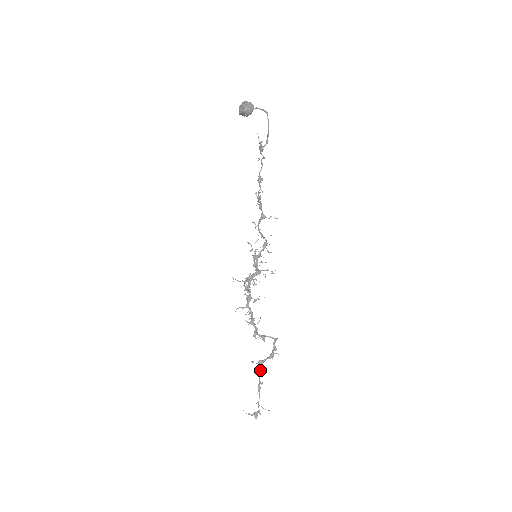
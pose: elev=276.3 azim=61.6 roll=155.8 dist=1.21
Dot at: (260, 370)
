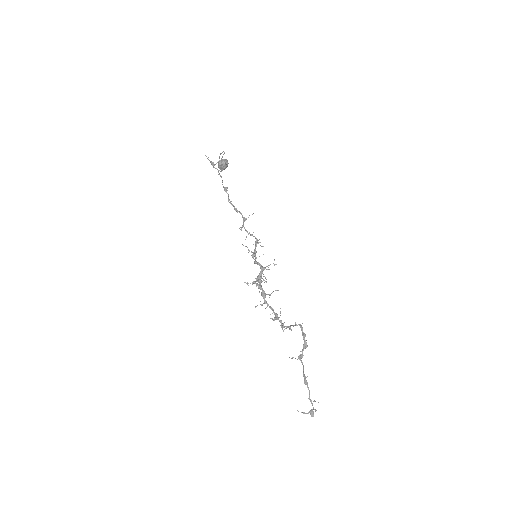
Dot at: (303, 365)
